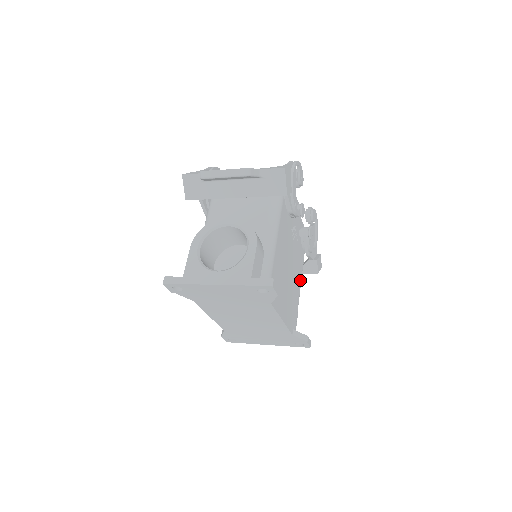
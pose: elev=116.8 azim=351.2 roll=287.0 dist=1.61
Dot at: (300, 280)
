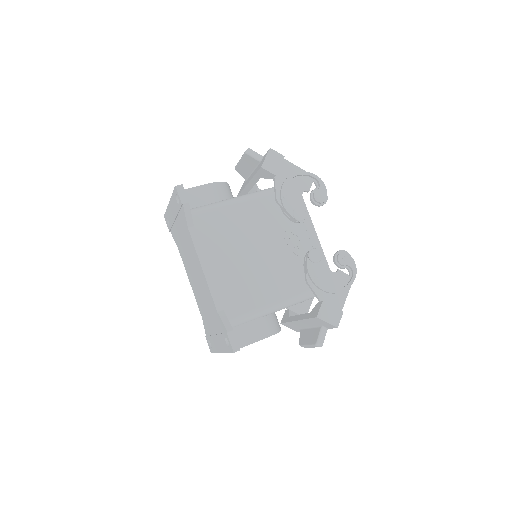
Dot at: (280, 296)
